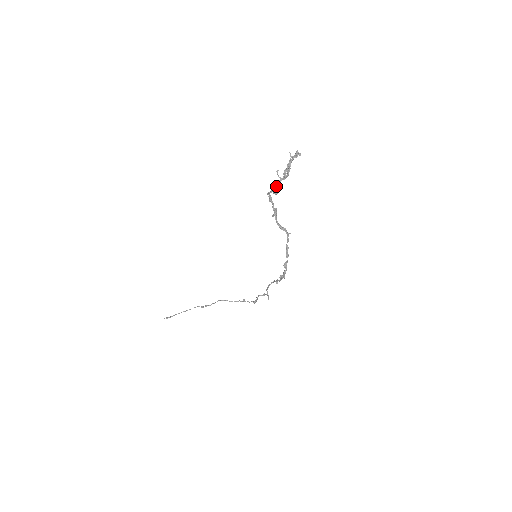
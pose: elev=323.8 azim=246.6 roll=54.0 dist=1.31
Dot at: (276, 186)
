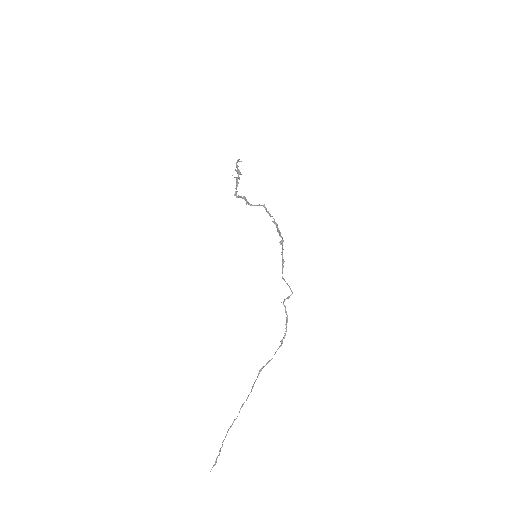
Dot at: (236, 182)
